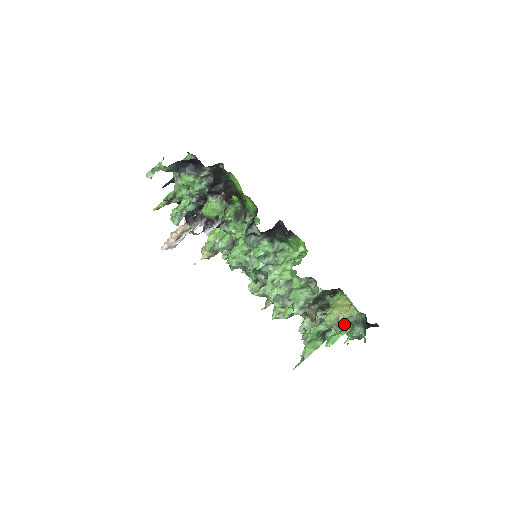
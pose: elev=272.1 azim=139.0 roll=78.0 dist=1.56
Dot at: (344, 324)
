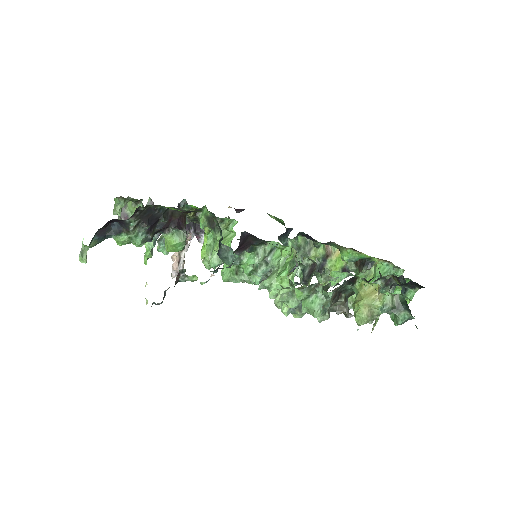
Dot at: occluded
